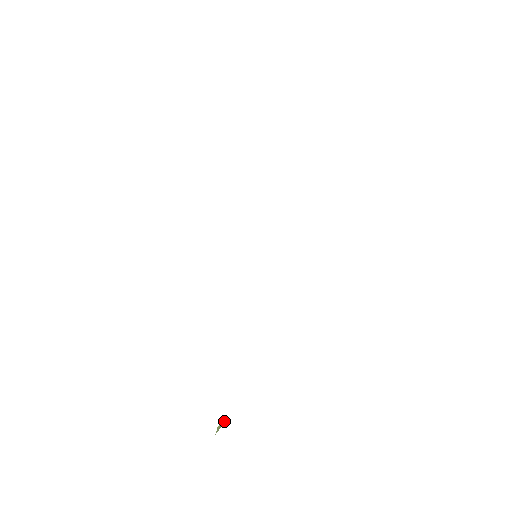
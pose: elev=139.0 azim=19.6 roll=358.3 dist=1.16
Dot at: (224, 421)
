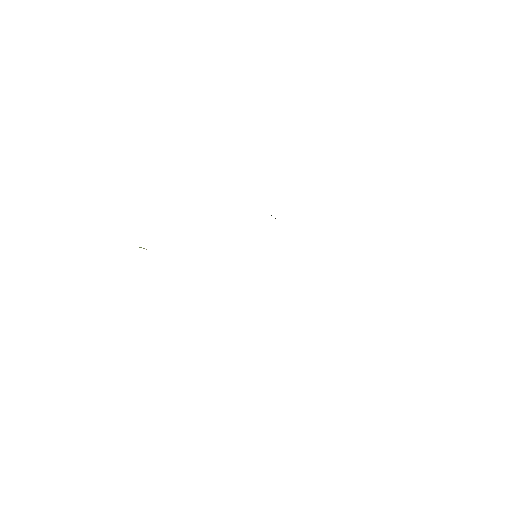
Dot at: occluded
